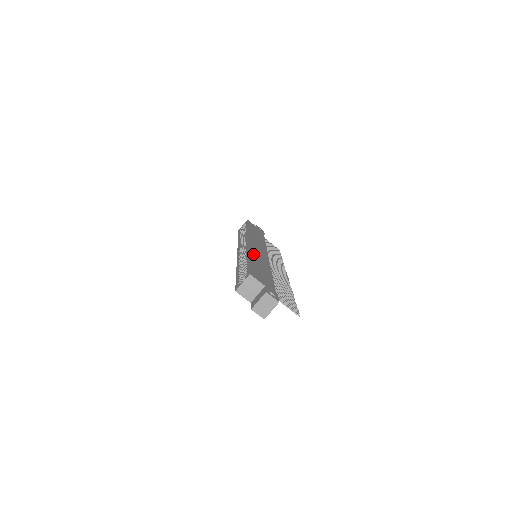
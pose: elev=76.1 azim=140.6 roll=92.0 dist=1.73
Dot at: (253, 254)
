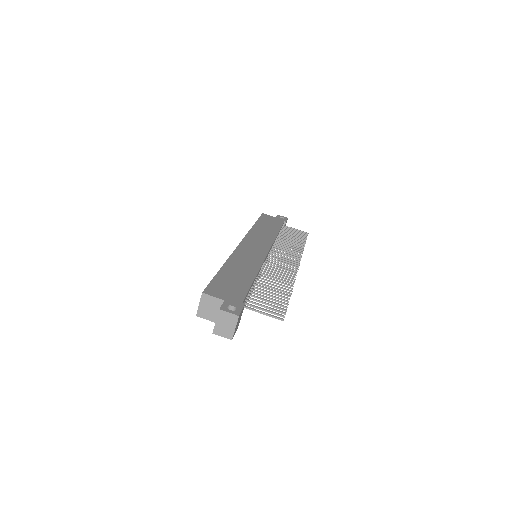
Dot at: (235, 259)
